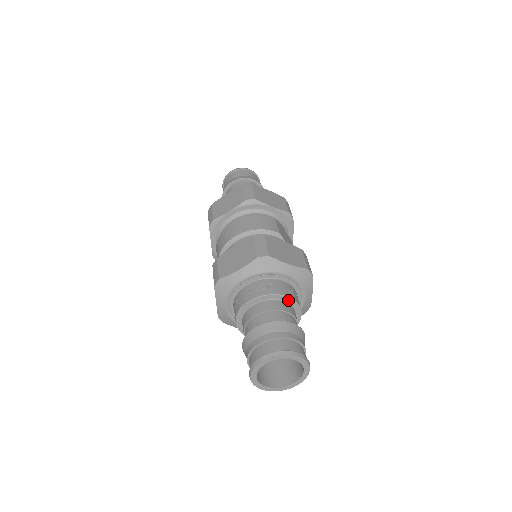
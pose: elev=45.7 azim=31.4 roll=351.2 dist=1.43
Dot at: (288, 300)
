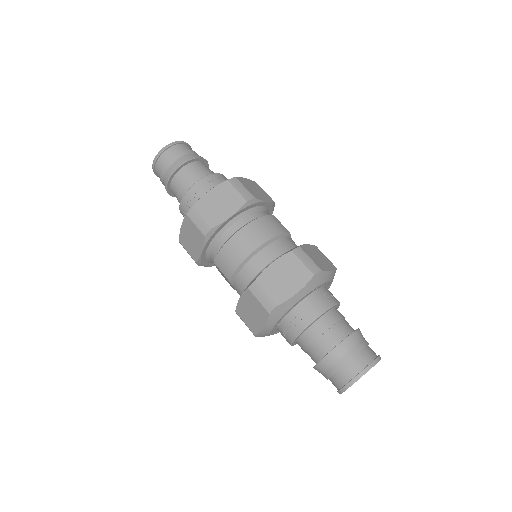
Dot at: (337, 305)
